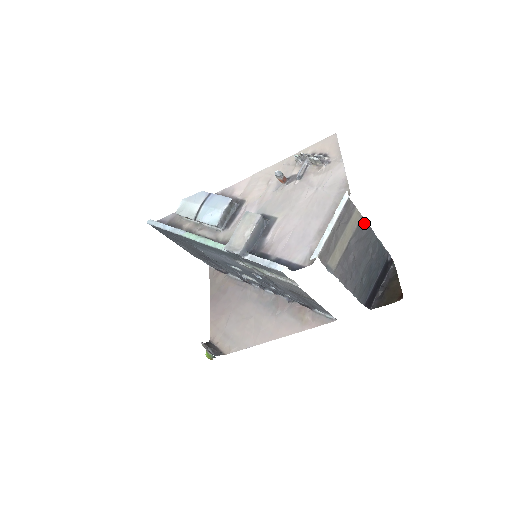
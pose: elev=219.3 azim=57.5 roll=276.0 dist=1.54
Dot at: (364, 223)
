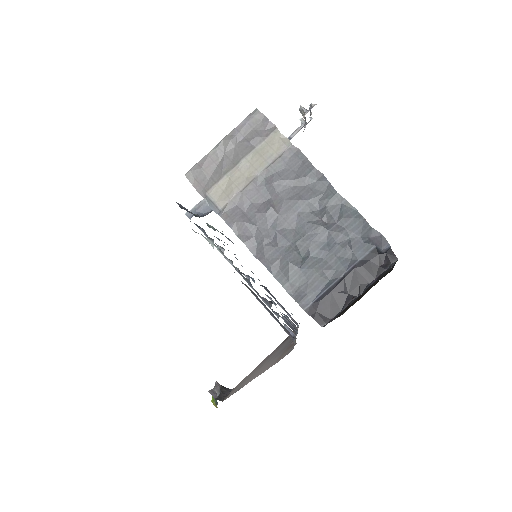
Dot at: (301, 159)
